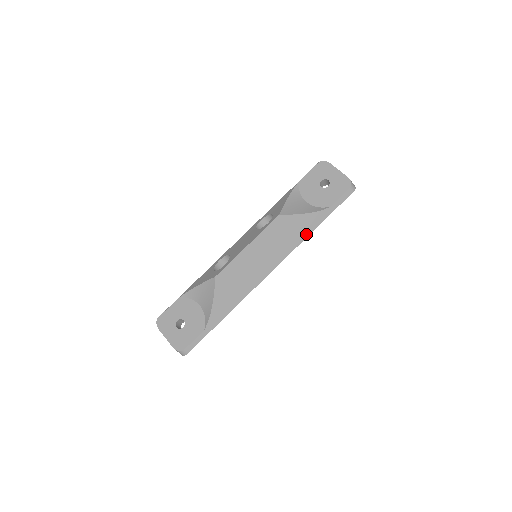
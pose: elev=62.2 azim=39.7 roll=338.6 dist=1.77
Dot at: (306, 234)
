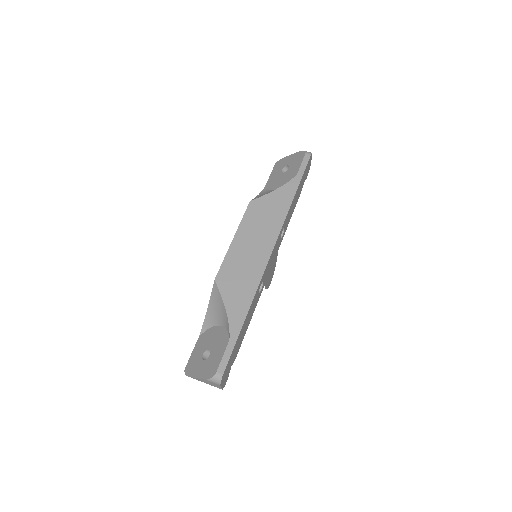
Dot at: (287, 205)
